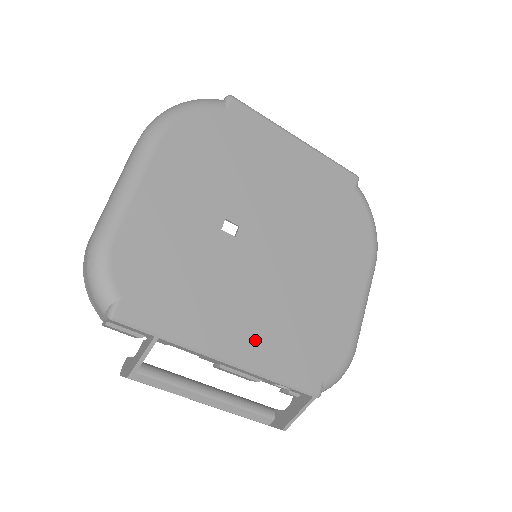
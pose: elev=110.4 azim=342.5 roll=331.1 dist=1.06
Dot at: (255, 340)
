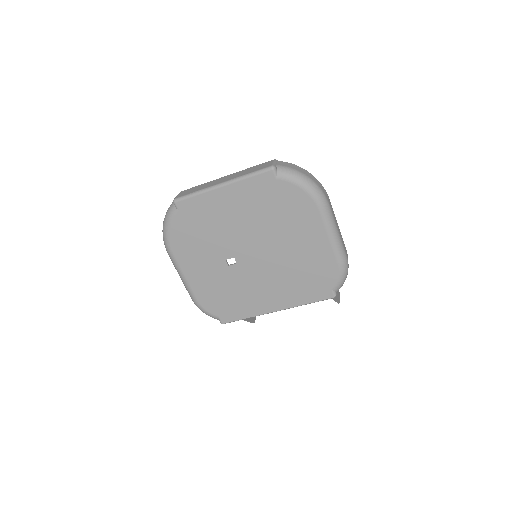
Dot at: (283, 296)
